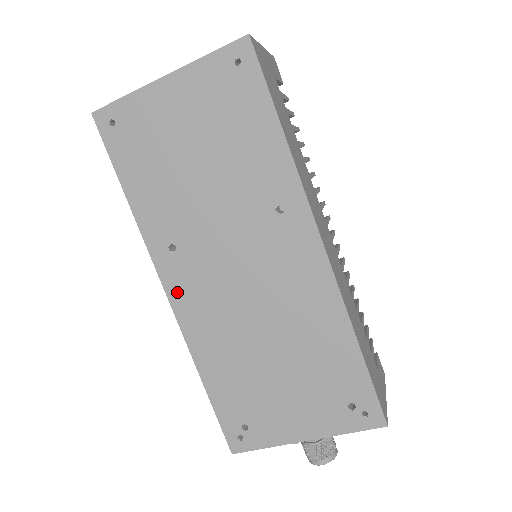
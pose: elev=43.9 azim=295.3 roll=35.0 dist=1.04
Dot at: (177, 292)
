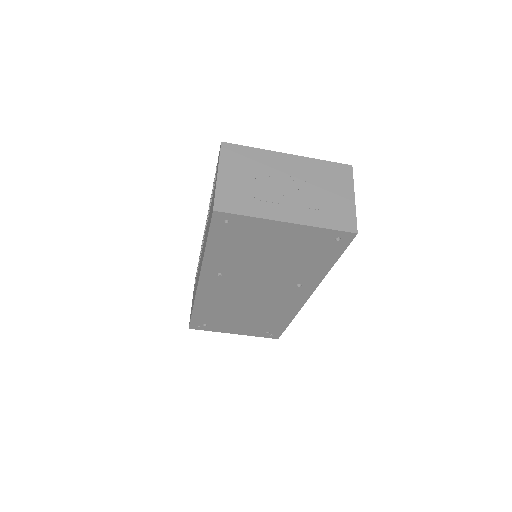
Dot at: (206, 286)
